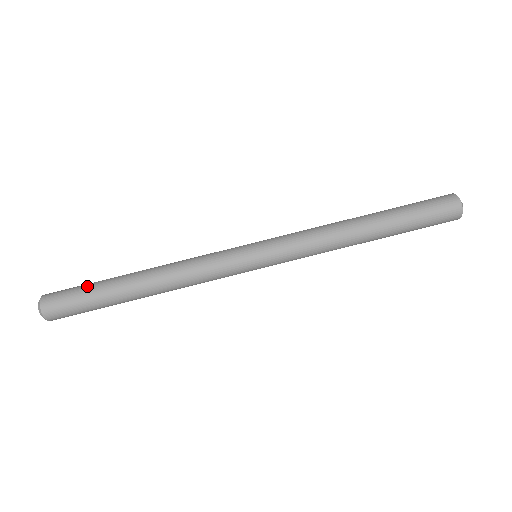
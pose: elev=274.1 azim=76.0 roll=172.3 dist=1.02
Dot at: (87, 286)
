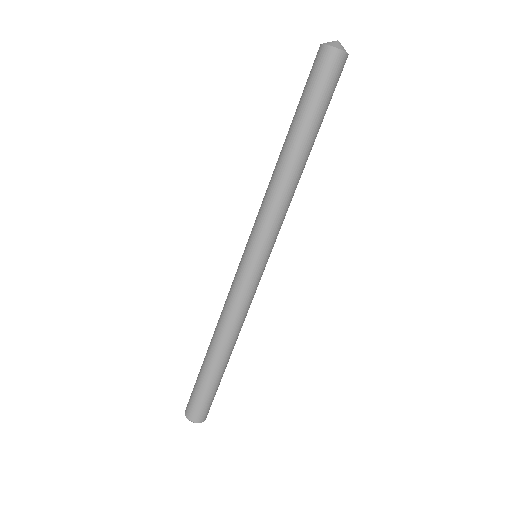
Dot at: (196, 380)
